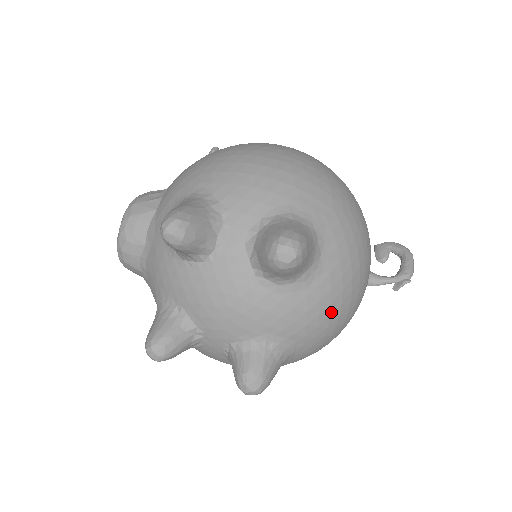
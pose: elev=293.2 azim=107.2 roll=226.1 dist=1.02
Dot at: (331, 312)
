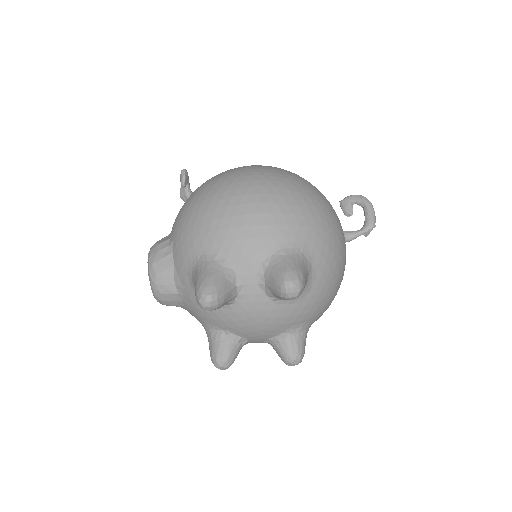
Dot at: (330, 293)
